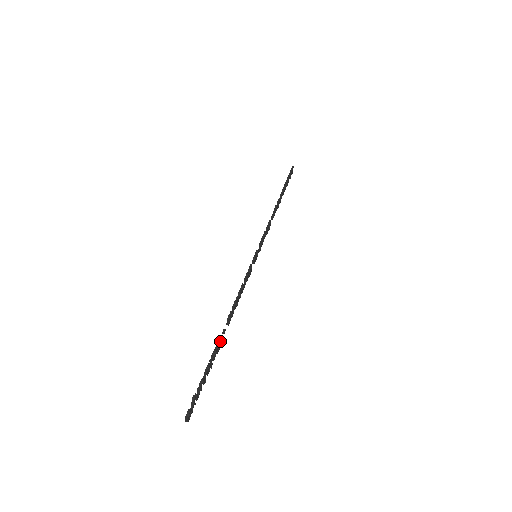
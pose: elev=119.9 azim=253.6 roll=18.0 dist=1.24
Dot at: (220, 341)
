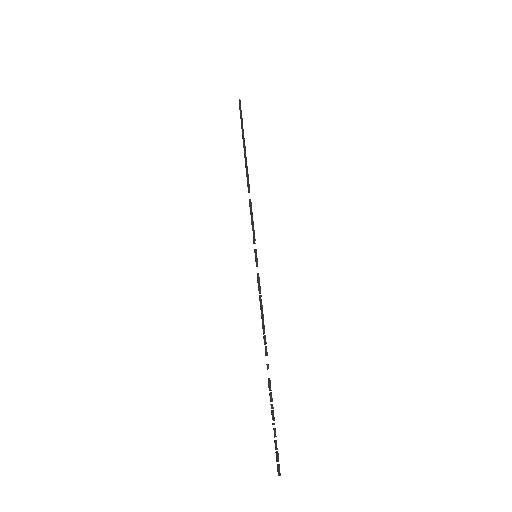
Dot at: (270, 381)
